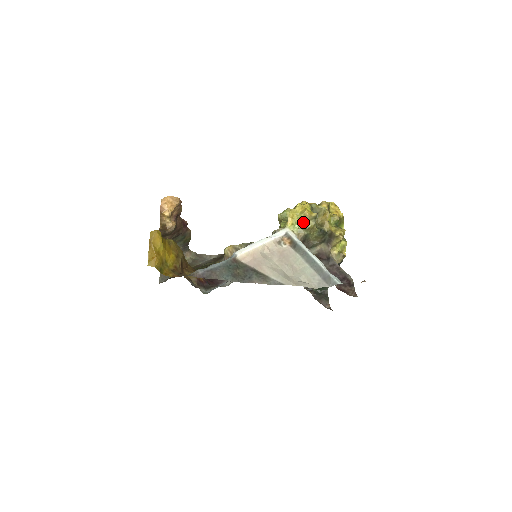
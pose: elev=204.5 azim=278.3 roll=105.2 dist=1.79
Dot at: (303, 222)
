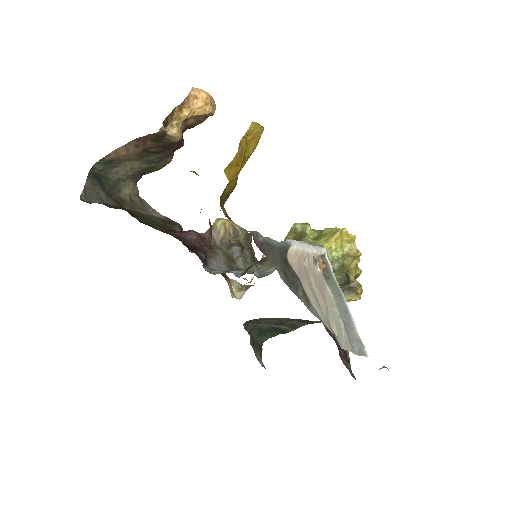
Dot at: (343, 254)
